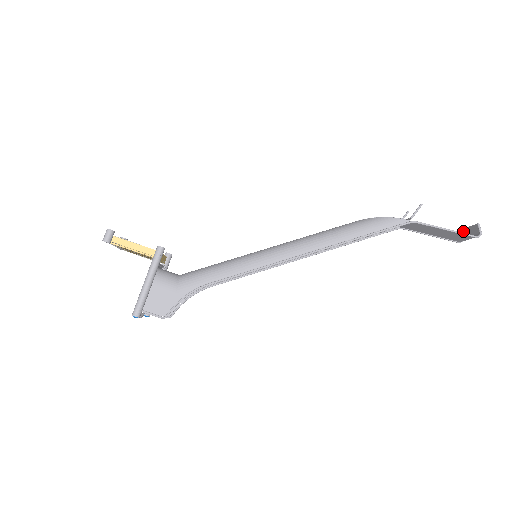
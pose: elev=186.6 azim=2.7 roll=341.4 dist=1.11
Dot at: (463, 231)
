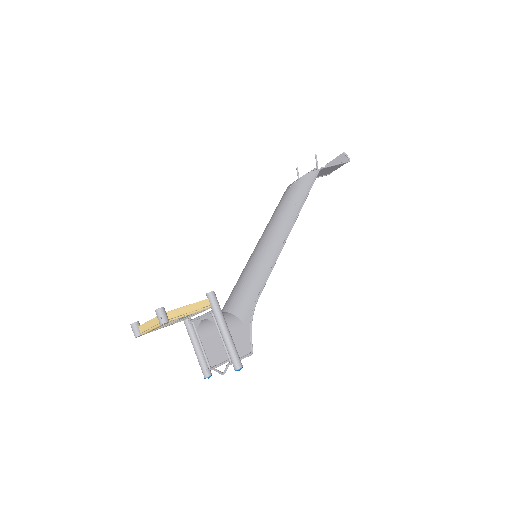
Dot at: occluded
